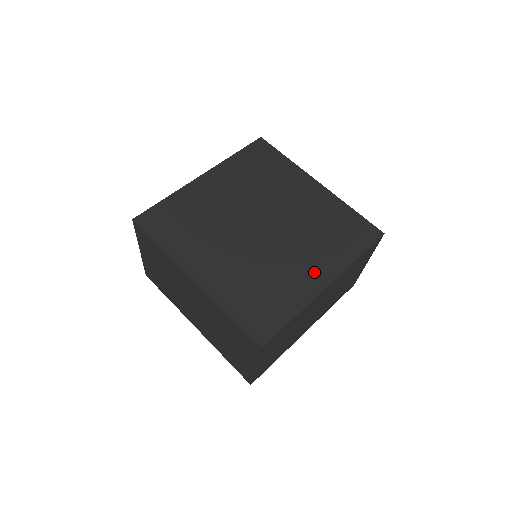
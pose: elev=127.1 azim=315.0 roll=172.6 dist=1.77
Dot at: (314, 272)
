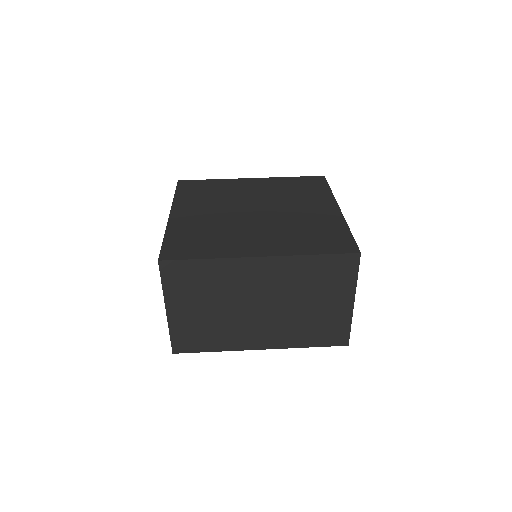
Dot at: (260, 245)
